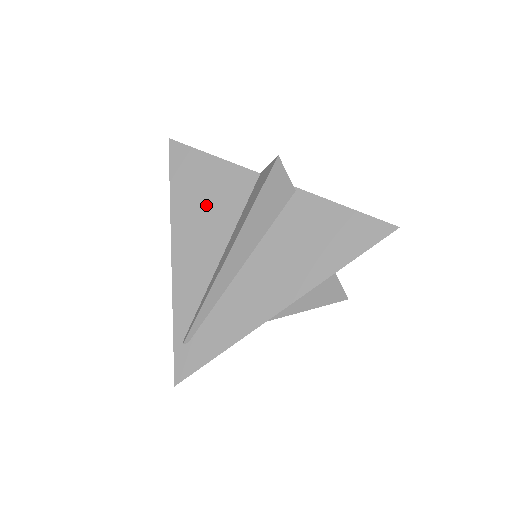
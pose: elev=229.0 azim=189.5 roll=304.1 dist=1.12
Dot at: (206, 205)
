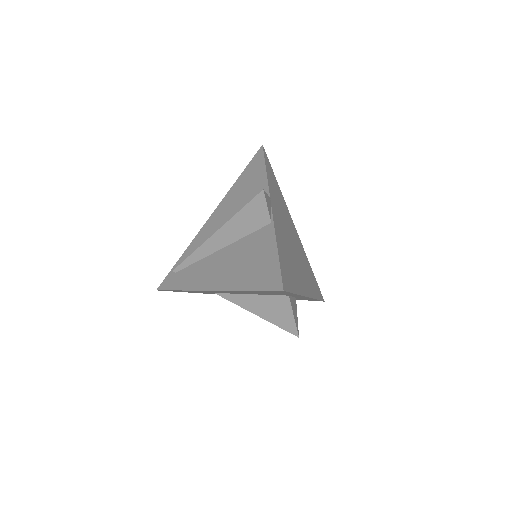
Dot at: (240, 200)
